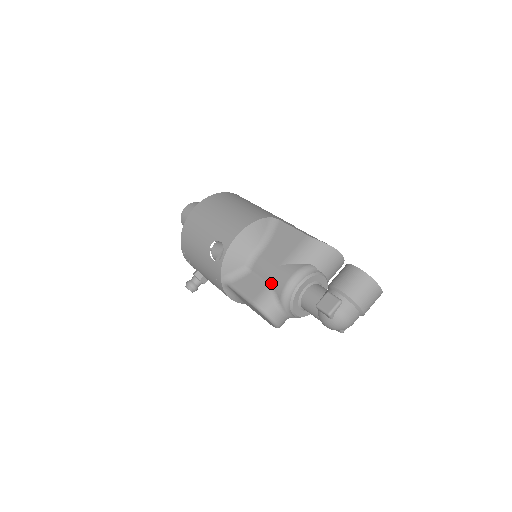
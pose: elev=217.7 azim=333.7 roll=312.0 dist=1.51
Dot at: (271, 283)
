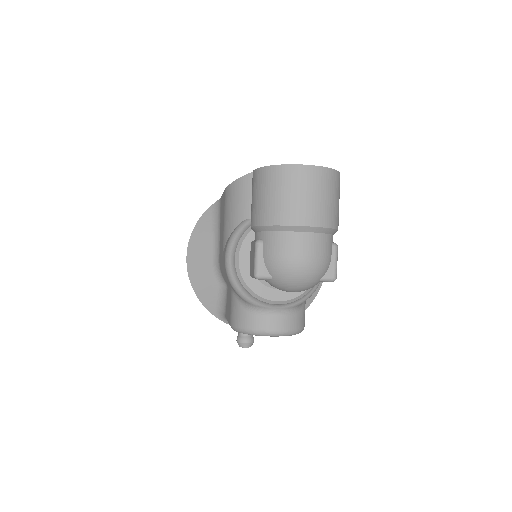
Dot at: (229, 285)
